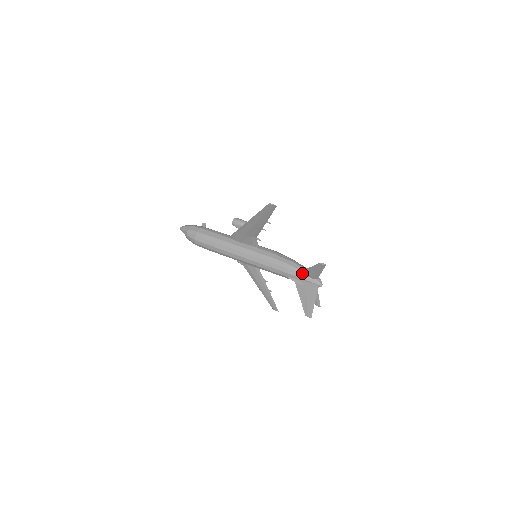
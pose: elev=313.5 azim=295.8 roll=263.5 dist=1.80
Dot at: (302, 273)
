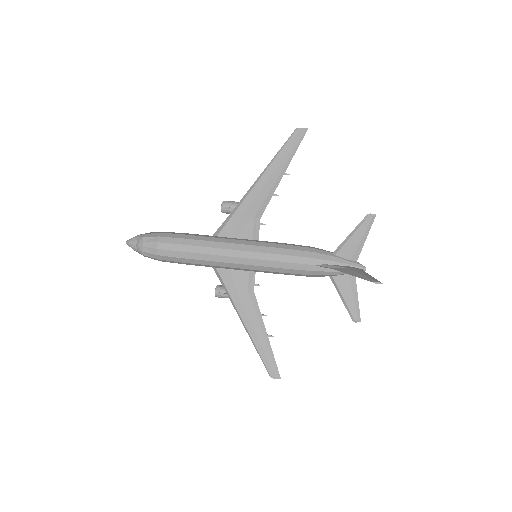
Dot at: (335, 254)
